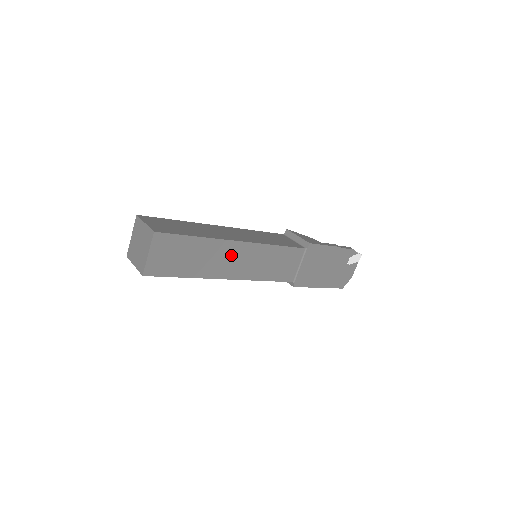
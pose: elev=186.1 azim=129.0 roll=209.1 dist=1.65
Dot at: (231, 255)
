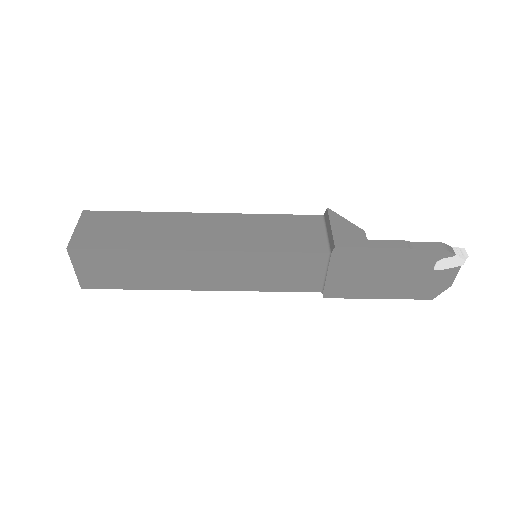
Dot at: (194, 266)
